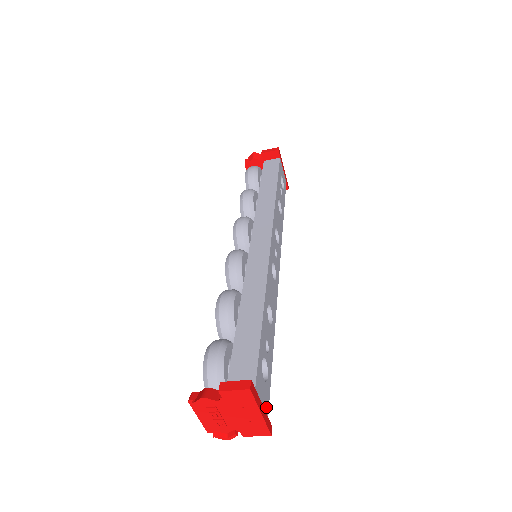
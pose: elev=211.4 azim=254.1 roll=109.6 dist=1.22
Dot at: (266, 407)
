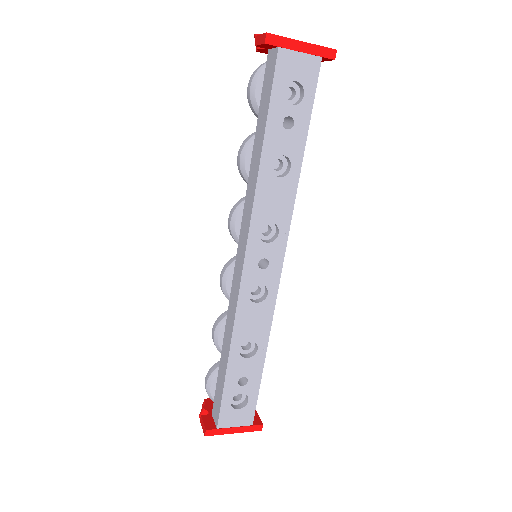
Dot at: (247, 421)
